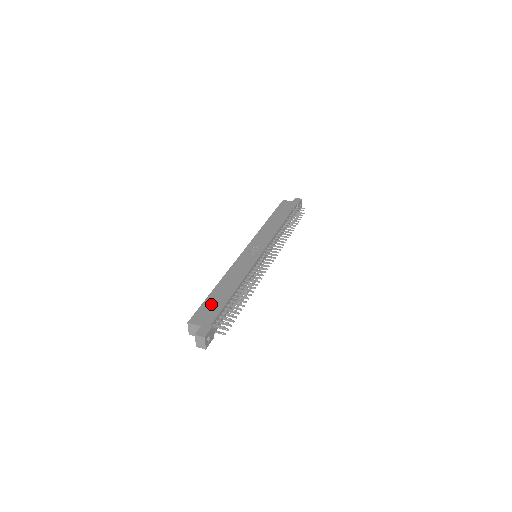
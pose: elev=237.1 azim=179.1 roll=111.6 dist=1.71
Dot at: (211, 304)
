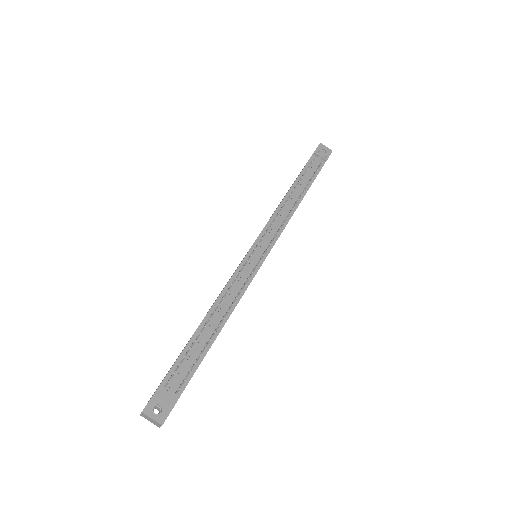
Dot at: occluded
